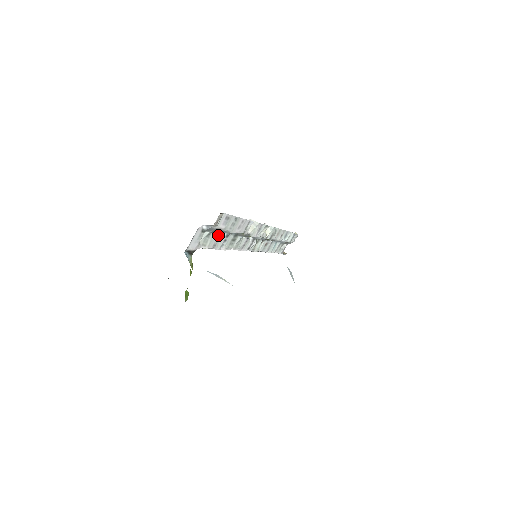
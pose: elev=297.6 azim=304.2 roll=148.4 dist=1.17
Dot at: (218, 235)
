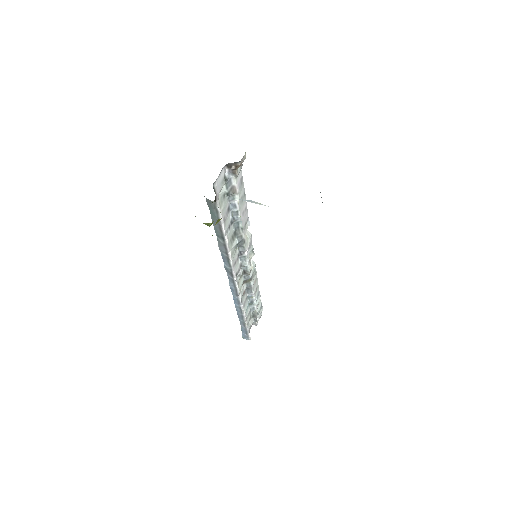
Dot at: (228, 209)
